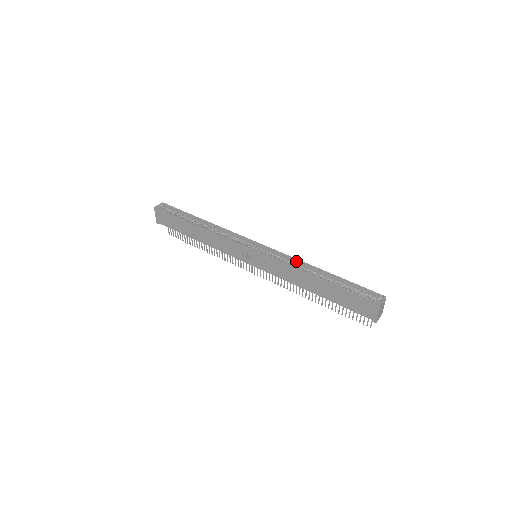
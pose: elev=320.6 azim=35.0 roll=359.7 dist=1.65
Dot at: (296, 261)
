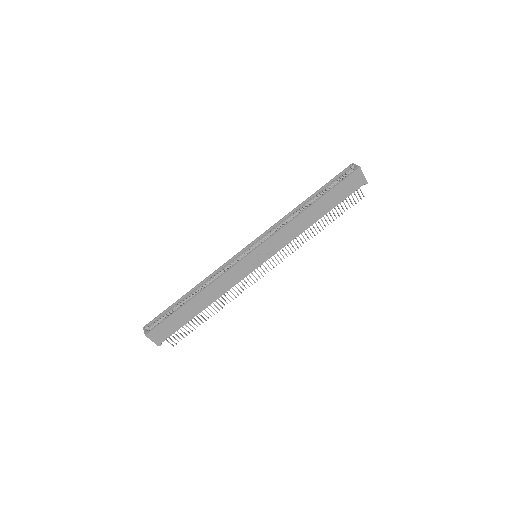
Dot at: (283, 220)
